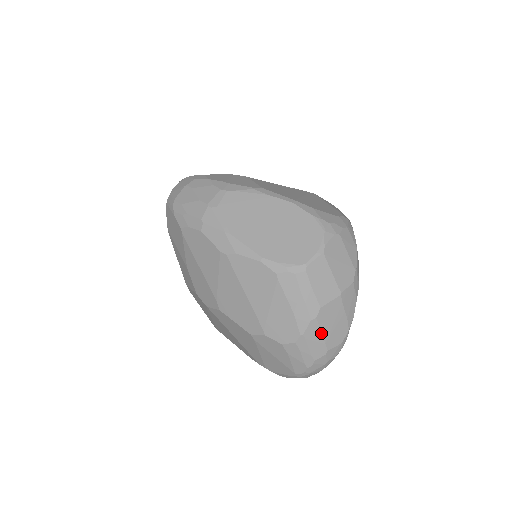
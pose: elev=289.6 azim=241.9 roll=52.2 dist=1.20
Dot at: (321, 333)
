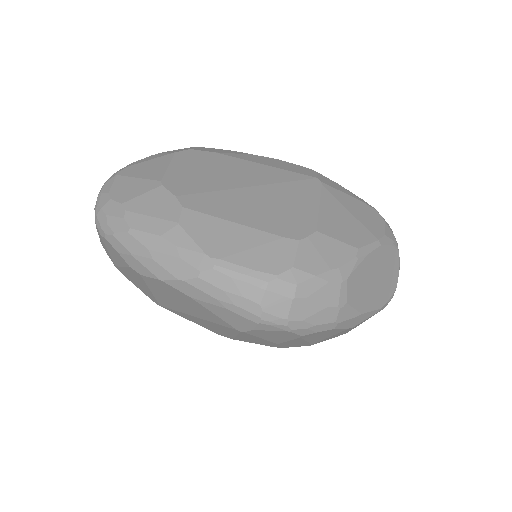
Dot at: occluded
